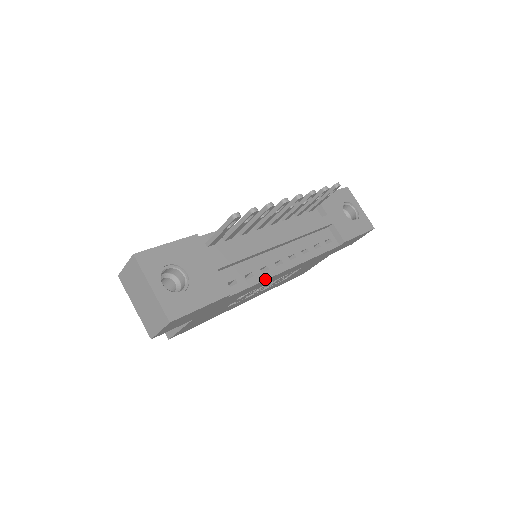
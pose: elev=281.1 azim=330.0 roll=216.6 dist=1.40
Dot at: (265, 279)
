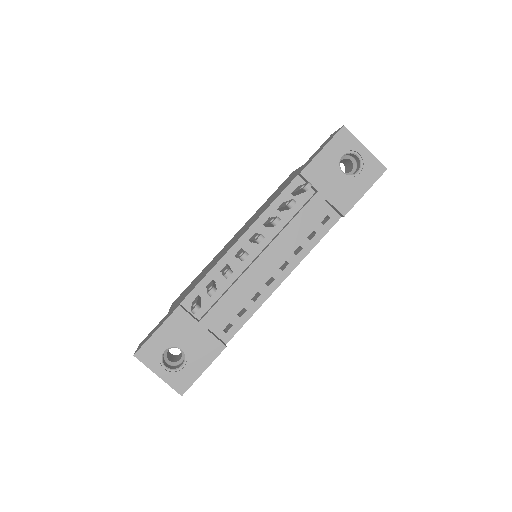
Dot at: (259, 307)
